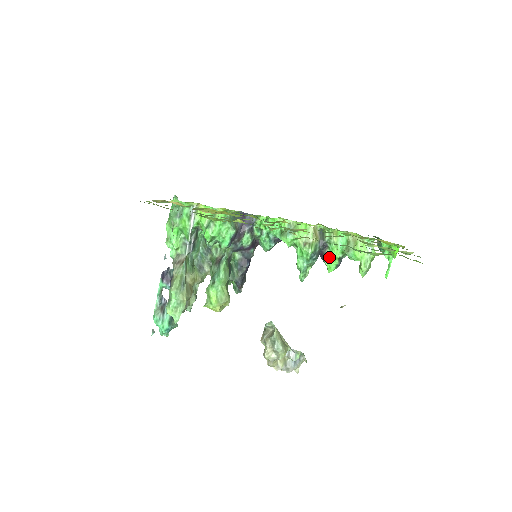
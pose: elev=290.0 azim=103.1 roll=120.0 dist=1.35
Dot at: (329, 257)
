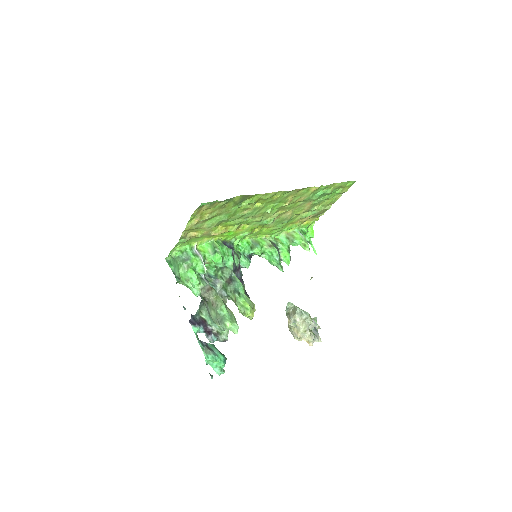
Dot at: (283, 254)
